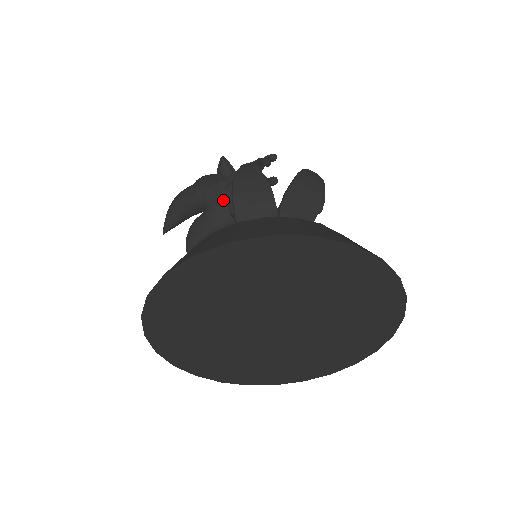
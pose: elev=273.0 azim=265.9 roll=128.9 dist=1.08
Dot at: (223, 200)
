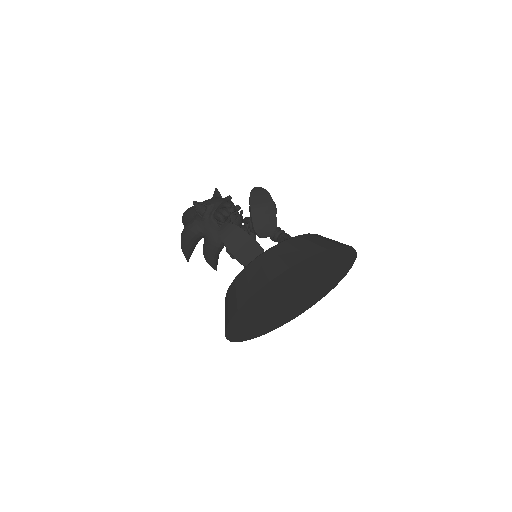
Dot at: (213, 229)
